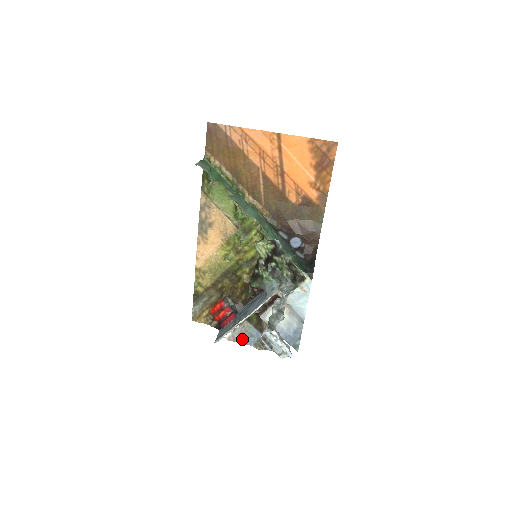
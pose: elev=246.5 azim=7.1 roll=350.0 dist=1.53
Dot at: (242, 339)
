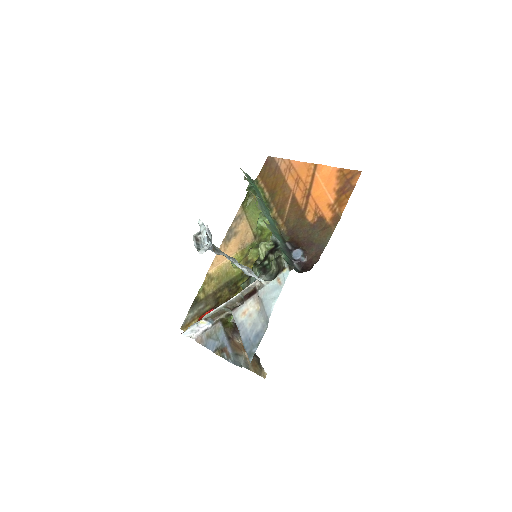
Dot at: (208, 342)
